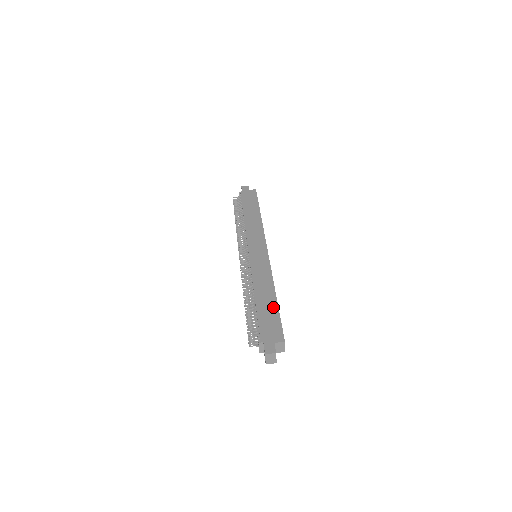
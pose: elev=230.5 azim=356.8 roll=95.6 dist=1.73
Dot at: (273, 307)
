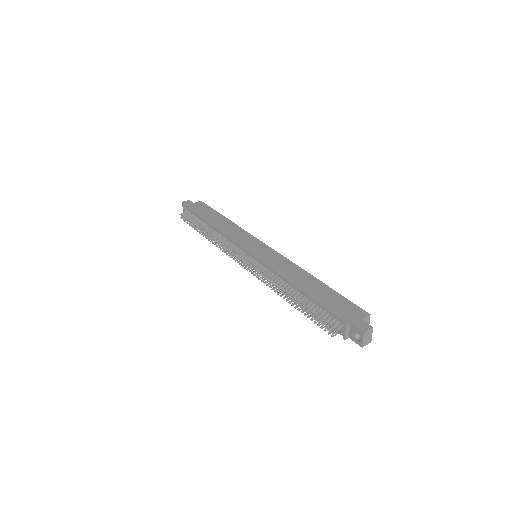
Dot at: (326, 290)
